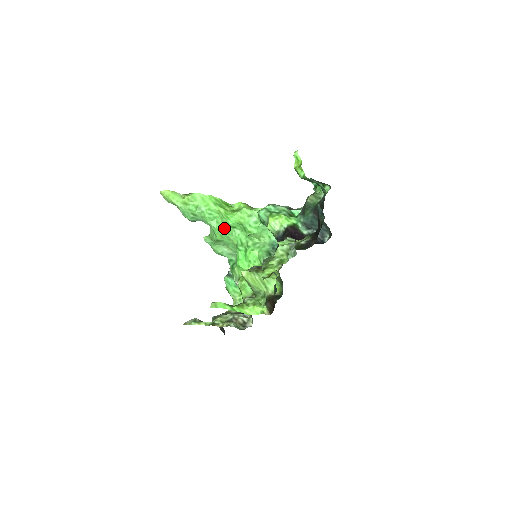
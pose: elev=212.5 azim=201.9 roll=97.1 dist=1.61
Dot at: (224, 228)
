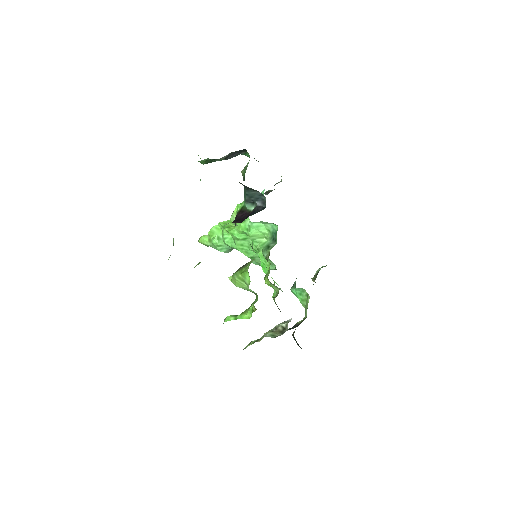
Dot at: (241, 244)
